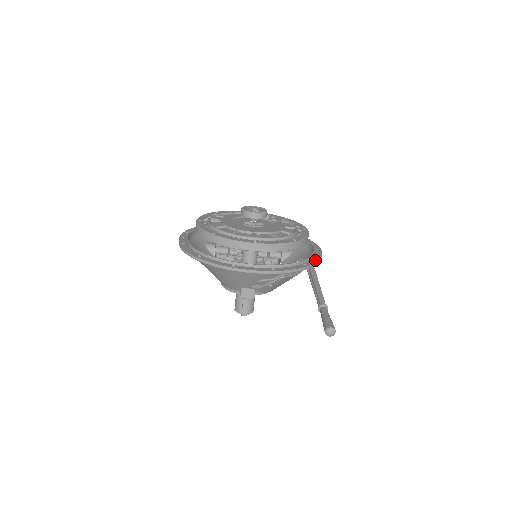
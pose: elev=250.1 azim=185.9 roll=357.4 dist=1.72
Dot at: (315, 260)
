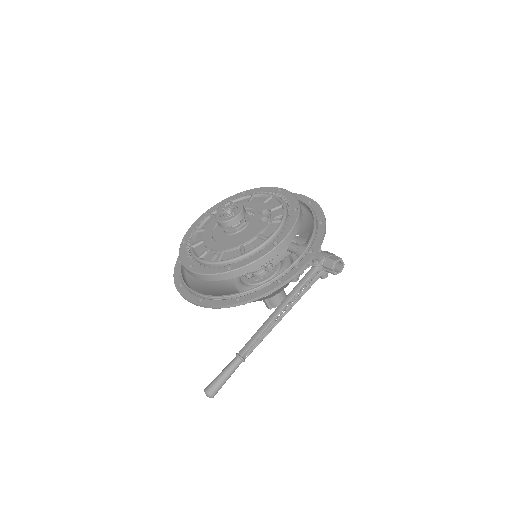
Dot at: (259, 293)
